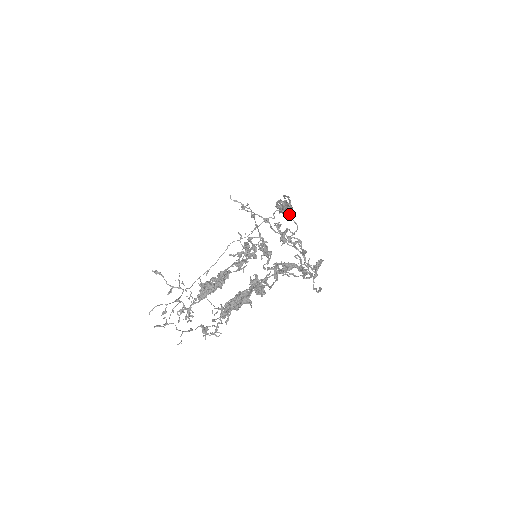
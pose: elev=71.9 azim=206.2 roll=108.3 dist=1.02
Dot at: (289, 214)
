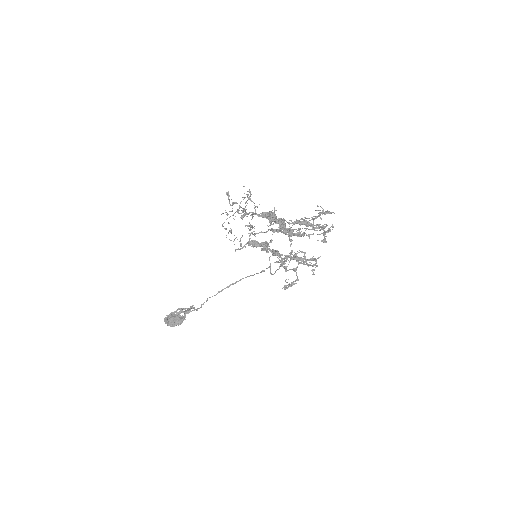
Dot at: occluded
